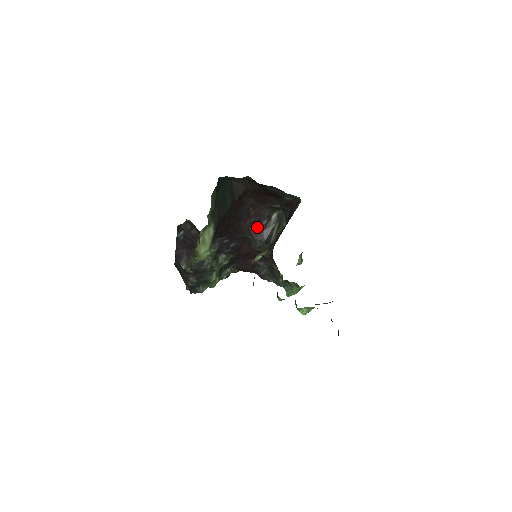
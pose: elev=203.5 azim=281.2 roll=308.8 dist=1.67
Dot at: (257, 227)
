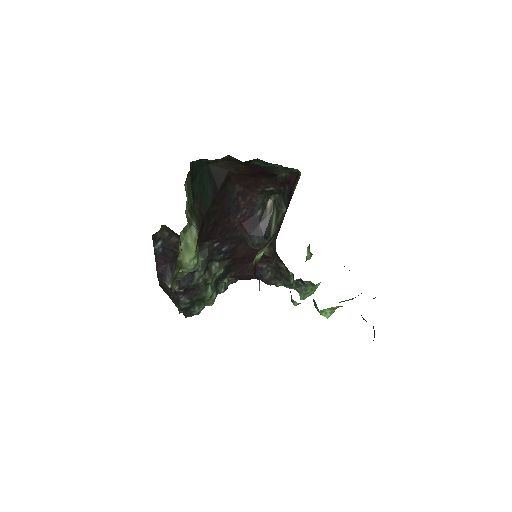
Dot at: (251, 220)
